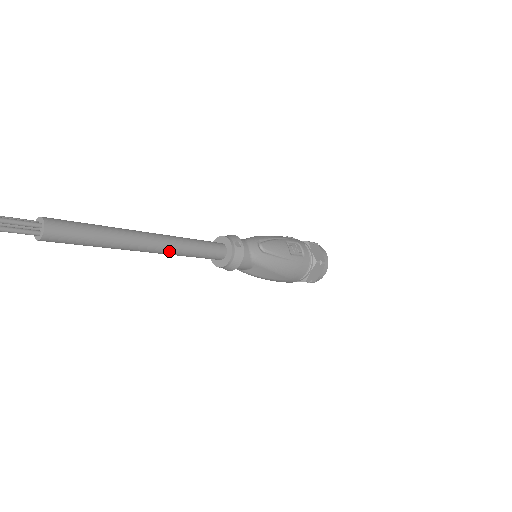
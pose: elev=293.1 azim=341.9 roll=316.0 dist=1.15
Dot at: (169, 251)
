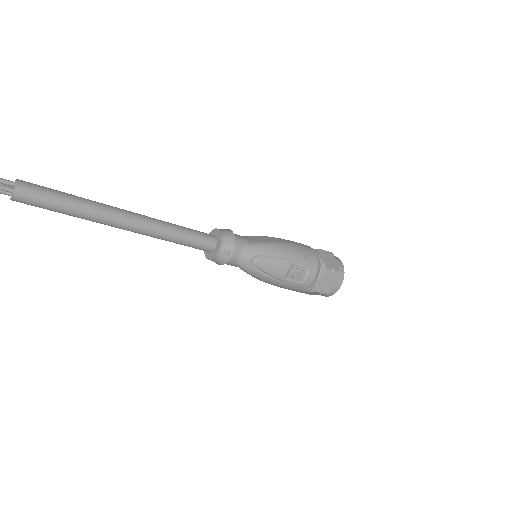
Dot at: occluded
